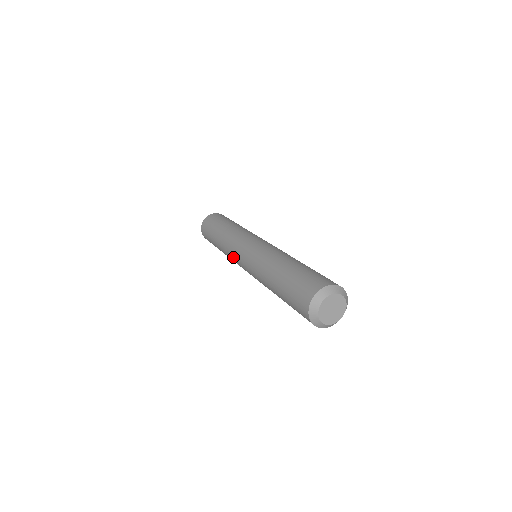
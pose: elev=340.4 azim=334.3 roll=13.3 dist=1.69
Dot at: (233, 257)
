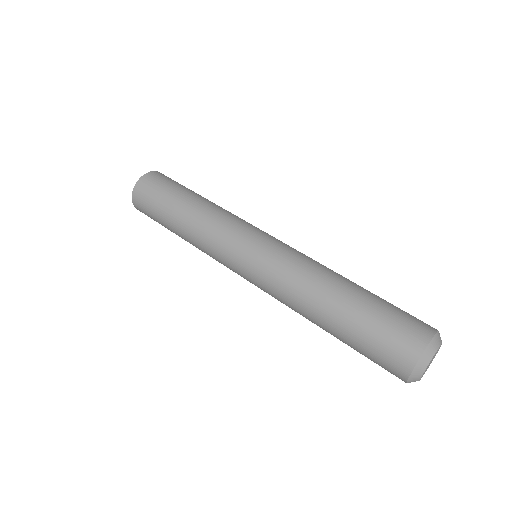
Dot at: (221, 252)
